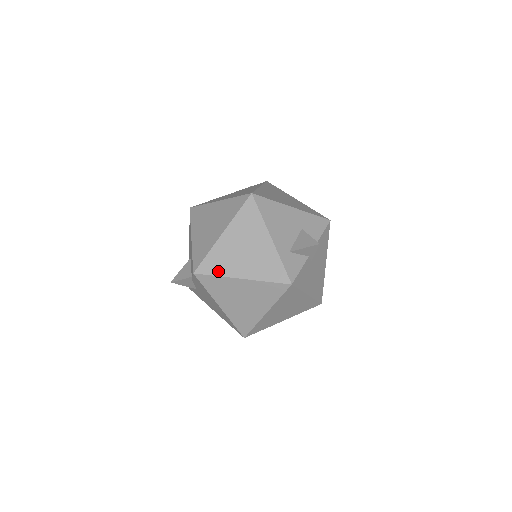
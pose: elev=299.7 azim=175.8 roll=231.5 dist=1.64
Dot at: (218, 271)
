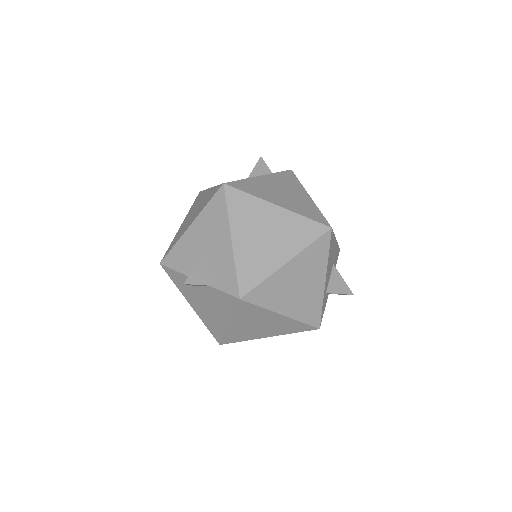
Dot at: (266, 302)
